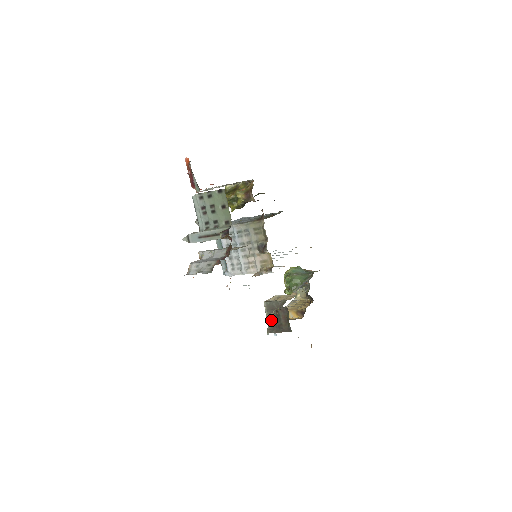
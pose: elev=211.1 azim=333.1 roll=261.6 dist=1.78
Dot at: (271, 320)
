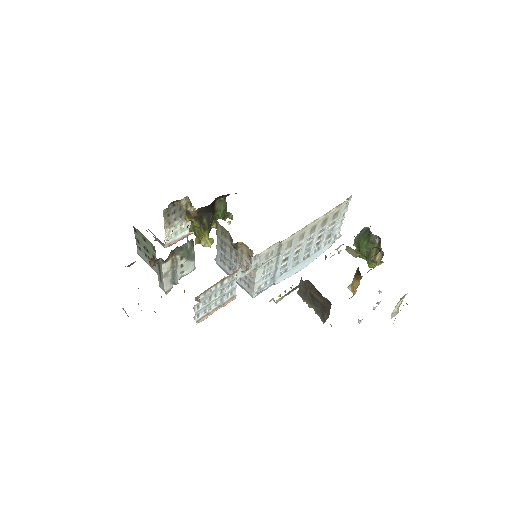
Dot at: (314, 307)
